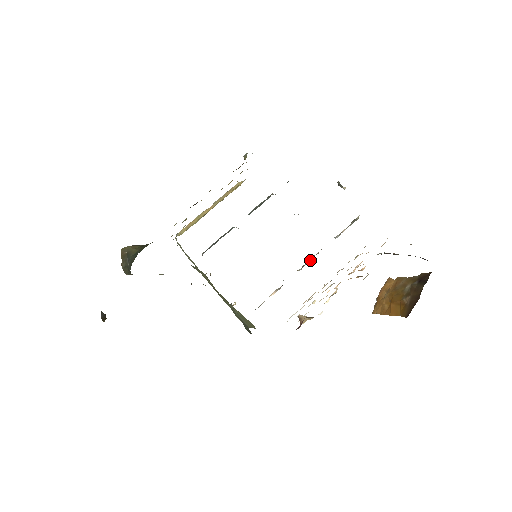
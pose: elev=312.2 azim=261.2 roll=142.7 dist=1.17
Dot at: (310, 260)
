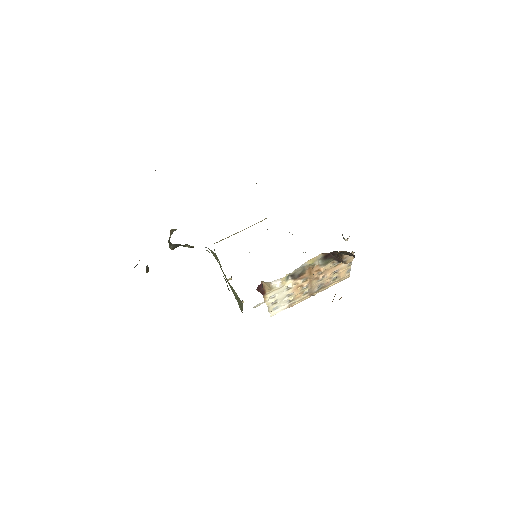
Dot at: occluded
